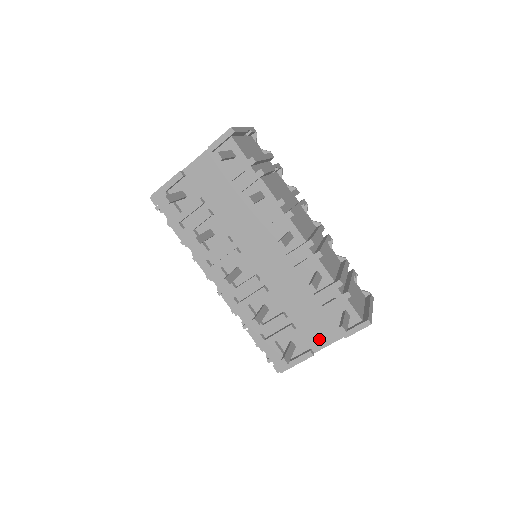
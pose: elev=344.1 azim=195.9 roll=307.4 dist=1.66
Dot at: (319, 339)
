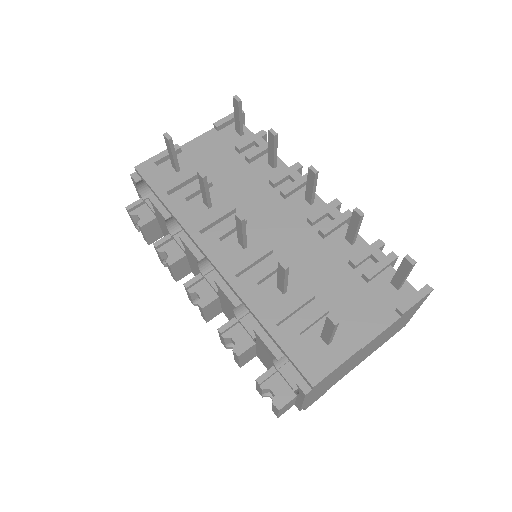
Dot at: (364, 326)
